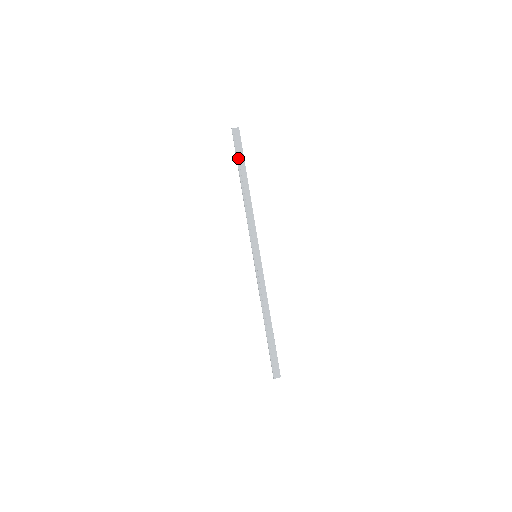
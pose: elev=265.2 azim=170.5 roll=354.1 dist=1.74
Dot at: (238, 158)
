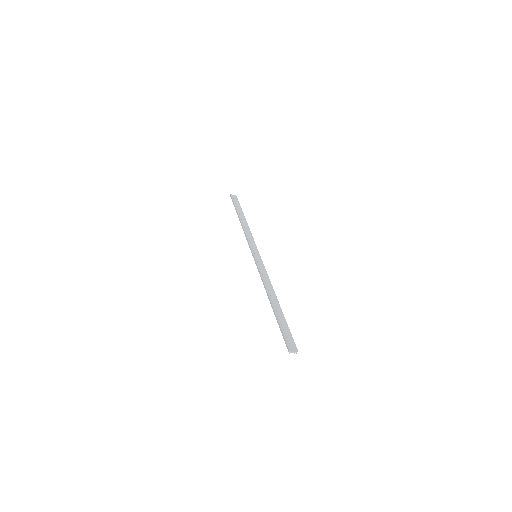
Dot at: (236, 206)
